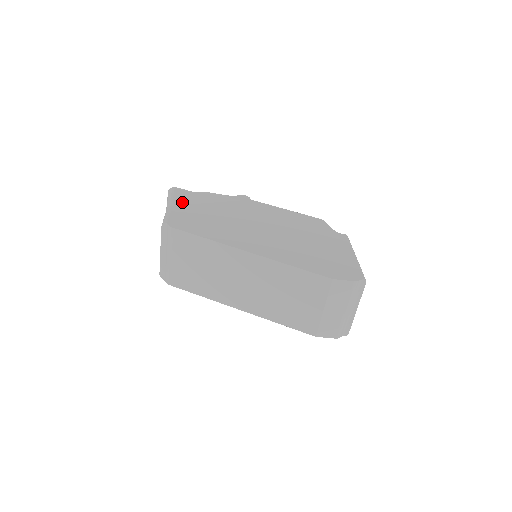
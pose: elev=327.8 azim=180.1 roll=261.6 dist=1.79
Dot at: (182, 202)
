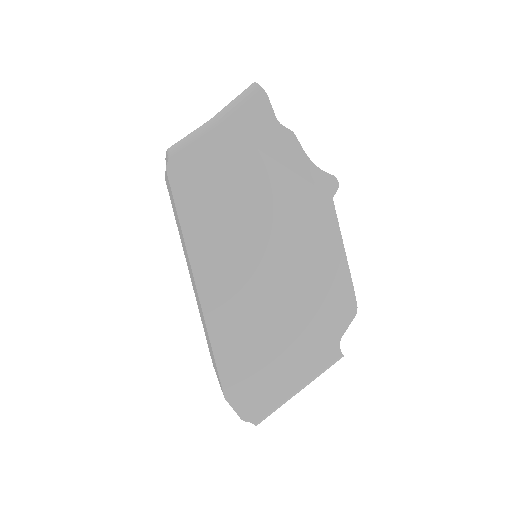
Dot at: (239, 127)
